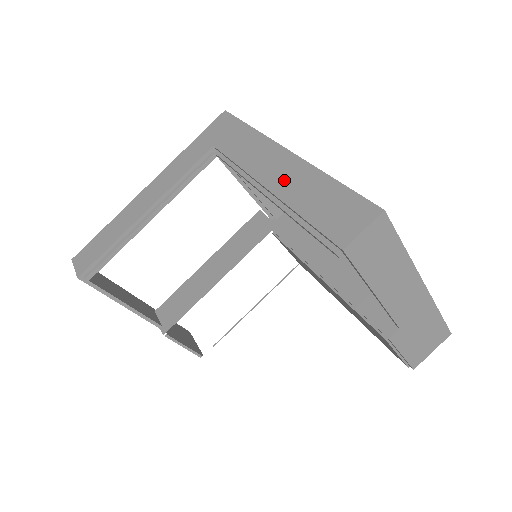
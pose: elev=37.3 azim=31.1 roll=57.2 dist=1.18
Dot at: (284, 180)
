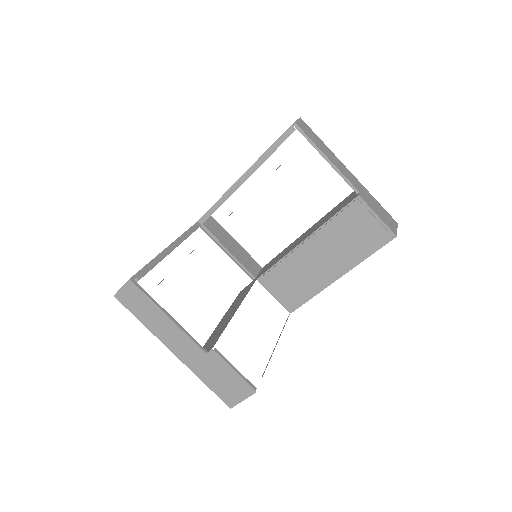
Dot at: occluded
